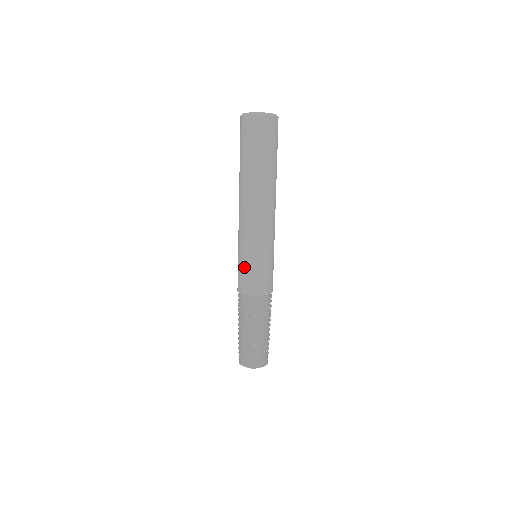
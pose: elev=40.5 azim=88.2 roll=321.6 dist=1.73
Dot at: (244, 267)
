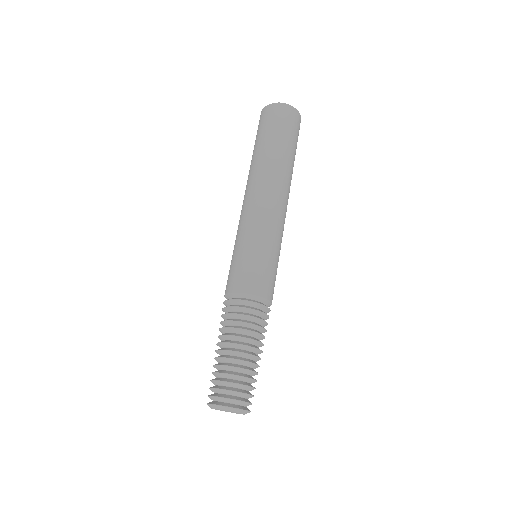
Dot at: (243, 257)
